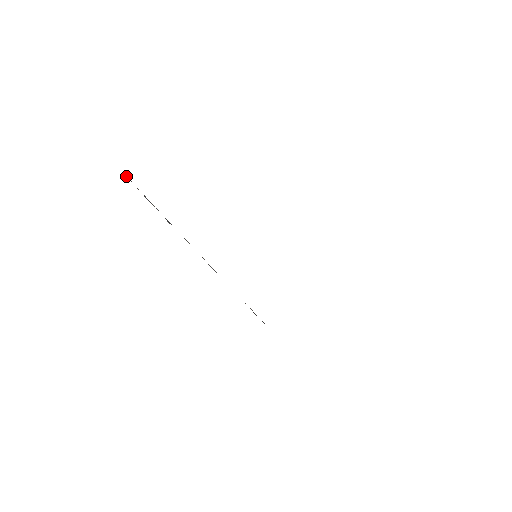
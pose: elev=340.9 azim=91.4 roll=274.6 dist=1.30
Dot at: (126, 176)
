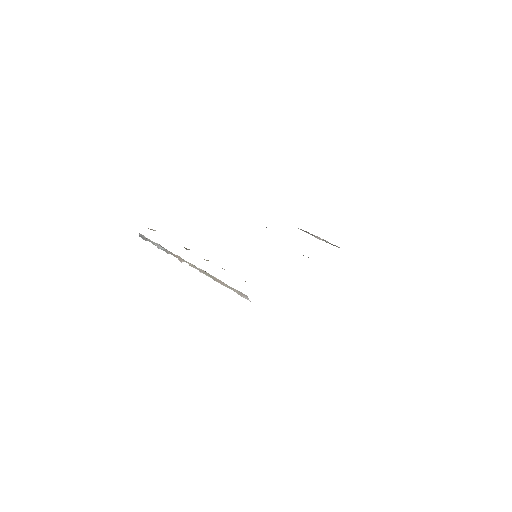
Dot at: occluded
